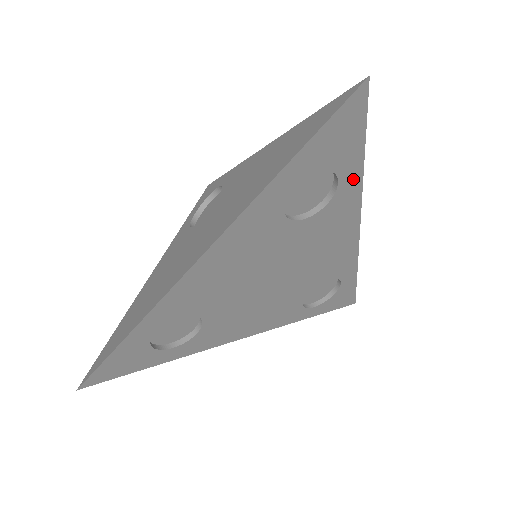
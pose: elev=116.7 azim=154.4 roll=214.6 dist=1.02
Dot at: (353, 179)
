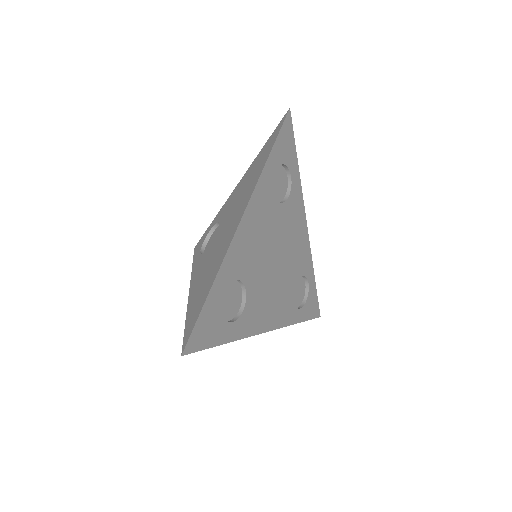
Dot at: (296, 178)
